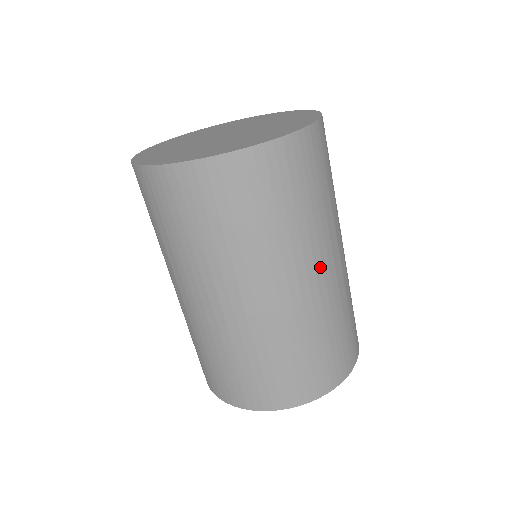
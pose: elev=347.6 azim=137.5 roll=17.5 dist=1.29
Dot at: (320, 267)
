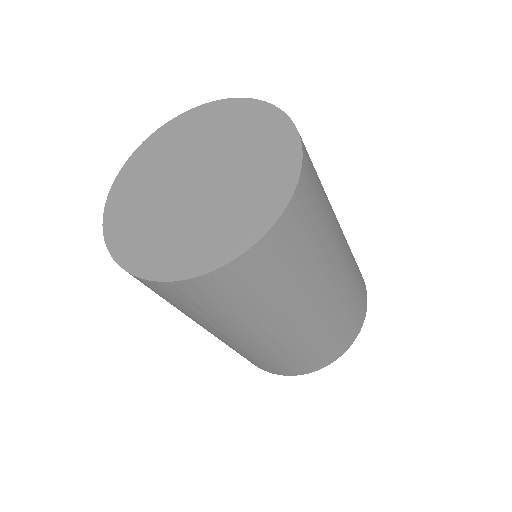
Dot at: (340, 249)
